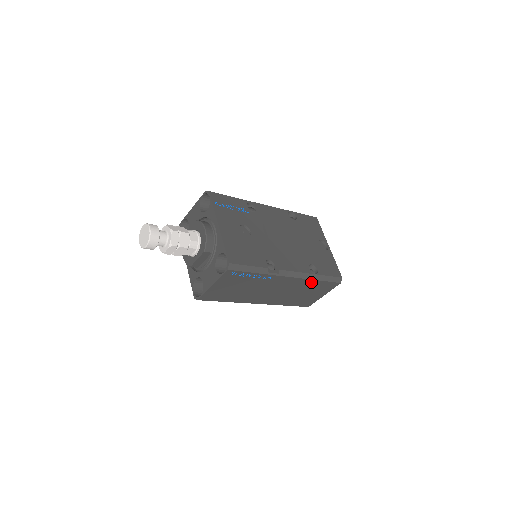
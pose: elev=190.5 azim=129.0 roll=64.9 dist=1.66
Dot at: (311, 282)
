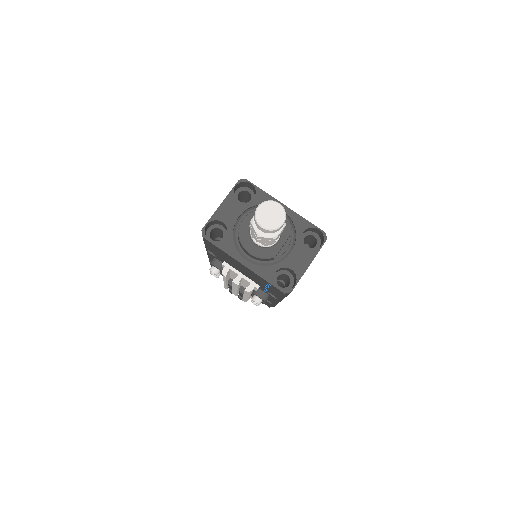
Dot at: occluded
